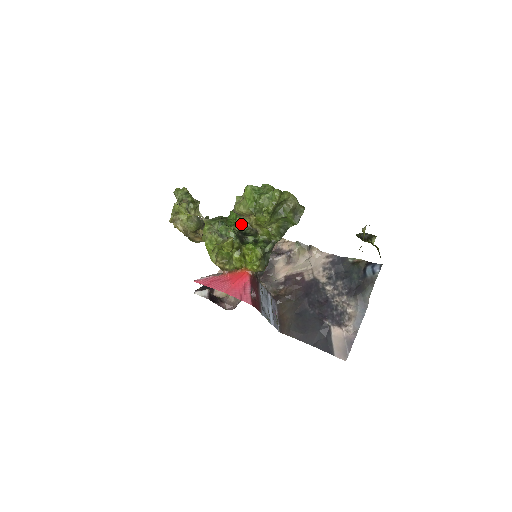
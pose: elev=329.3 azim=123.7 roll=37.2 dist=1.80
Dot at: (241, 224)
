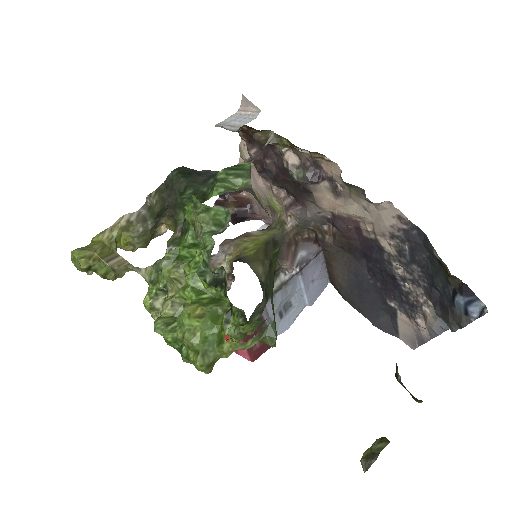
Dot at: (203, 257)
